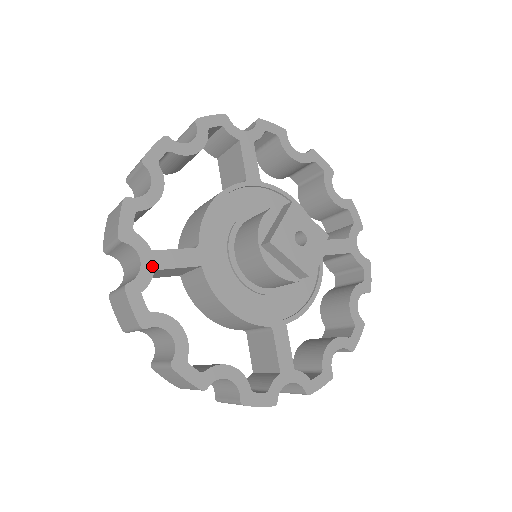
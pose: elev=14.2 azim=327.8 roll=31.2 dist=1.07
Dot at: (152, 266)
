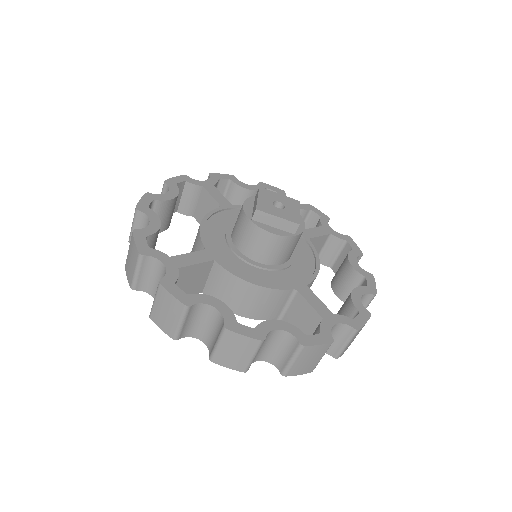
Dot at: (175, 266)
